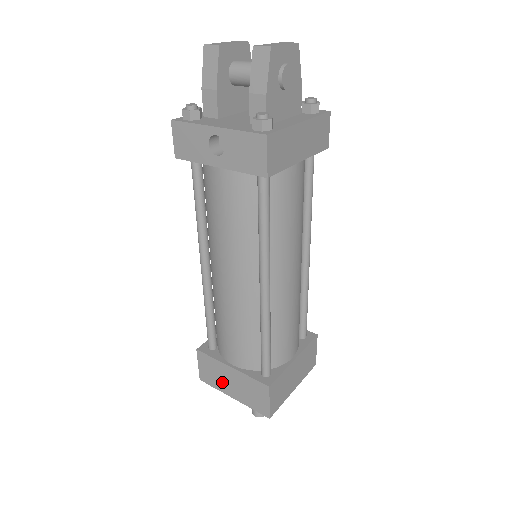
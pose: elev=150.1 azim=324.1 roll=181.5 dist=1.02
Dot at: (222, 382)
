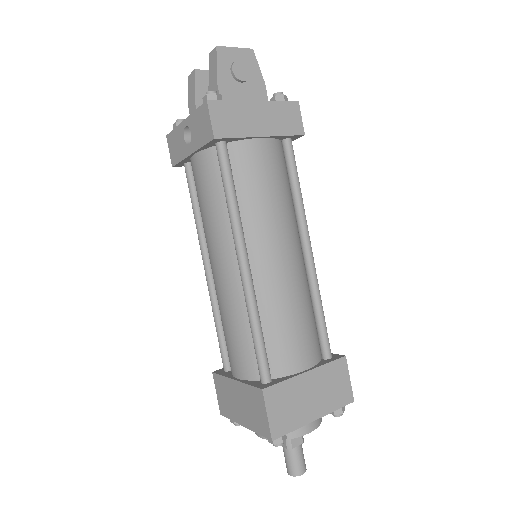
Dot at: (233, 407)
